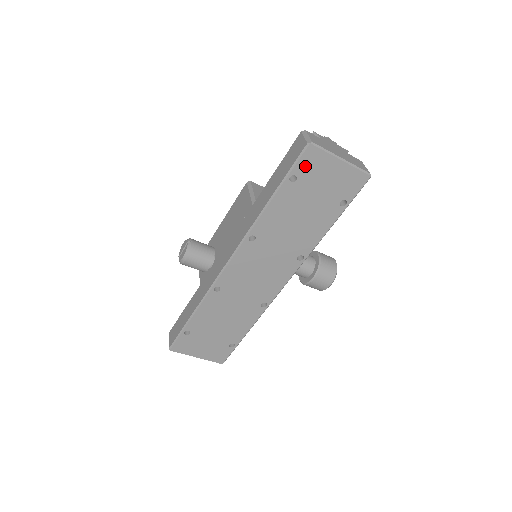
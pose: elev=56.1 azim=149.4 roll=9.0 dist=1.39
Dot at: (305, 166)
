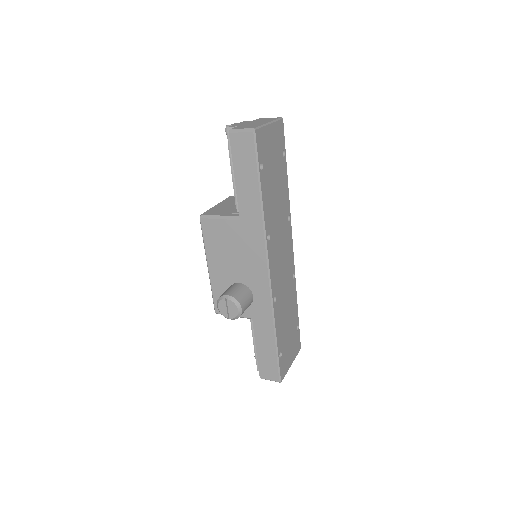
Dot at: (261, 150)
